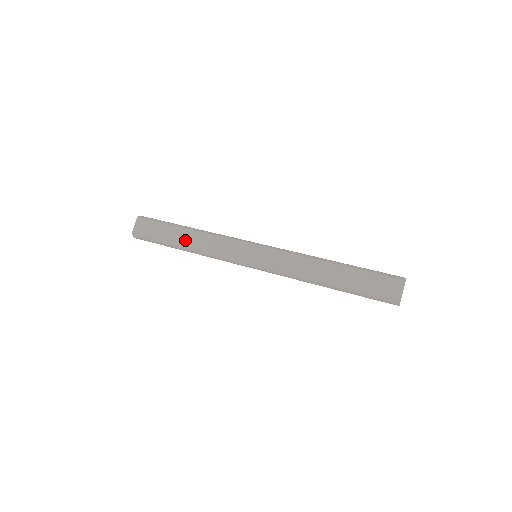
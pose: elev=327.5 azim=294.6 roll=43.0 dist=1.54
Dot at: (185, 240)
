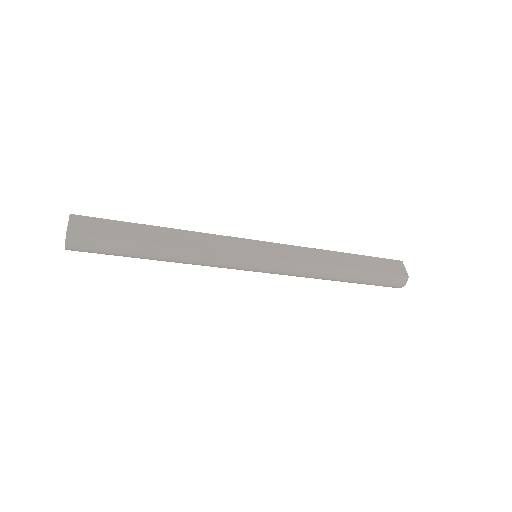
Dot at: (164, 239)
